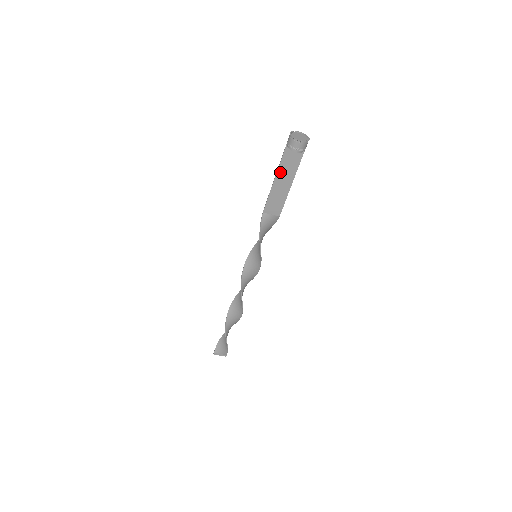
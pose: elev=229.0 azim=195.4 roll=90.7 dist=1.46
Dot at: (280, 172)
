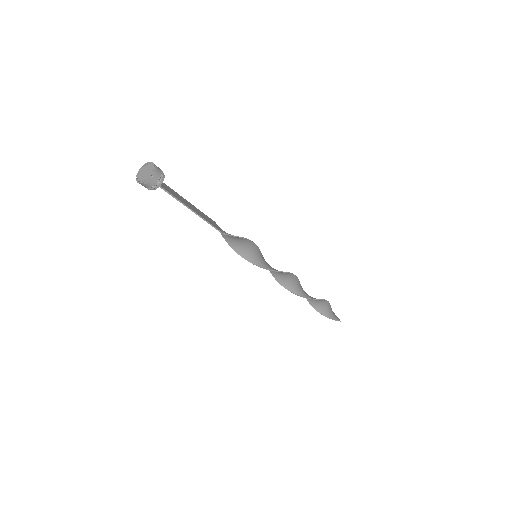
Dot at: (179, 196)
